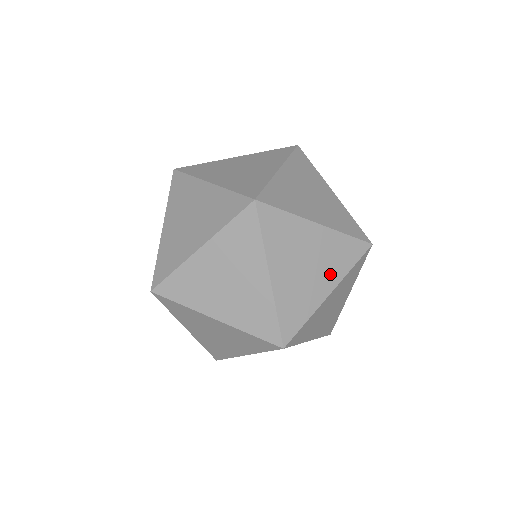
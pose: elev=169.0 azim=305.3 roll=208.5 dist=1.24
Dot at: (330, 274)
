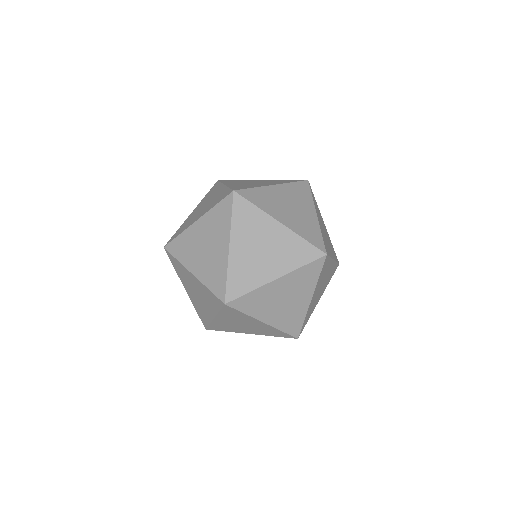
Dot at: (273, 183)
